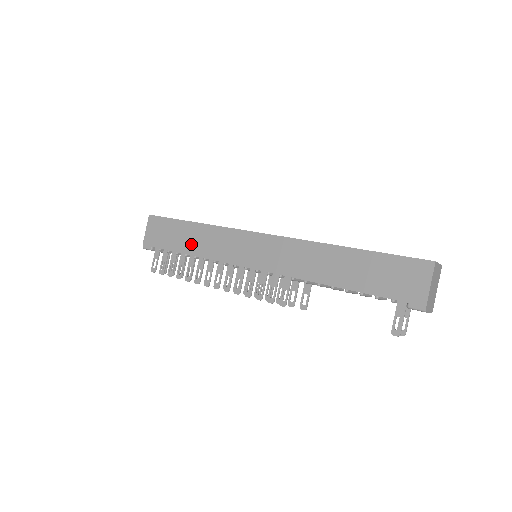
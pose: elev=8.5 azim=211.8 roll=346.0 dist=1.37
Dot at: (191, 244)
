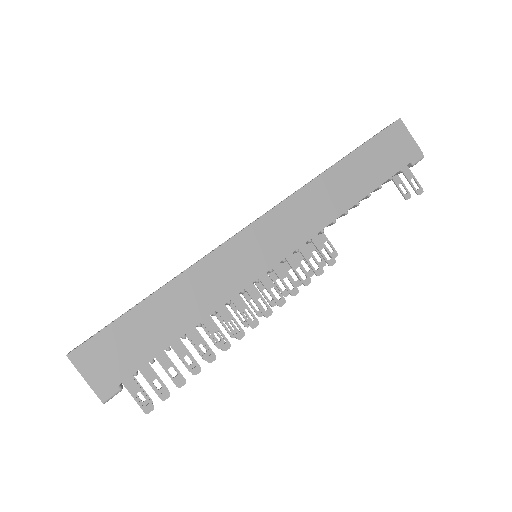
Dot at: (181, 316)
